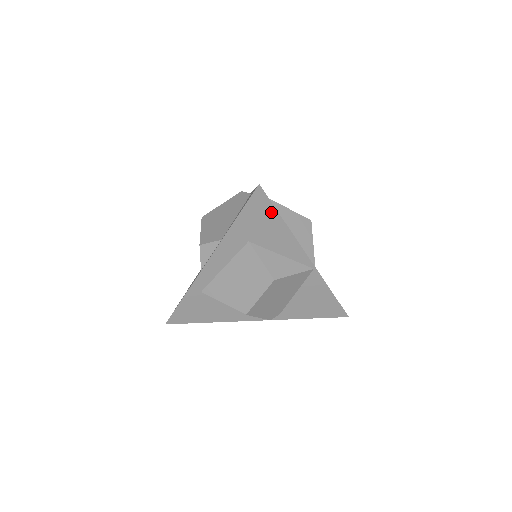
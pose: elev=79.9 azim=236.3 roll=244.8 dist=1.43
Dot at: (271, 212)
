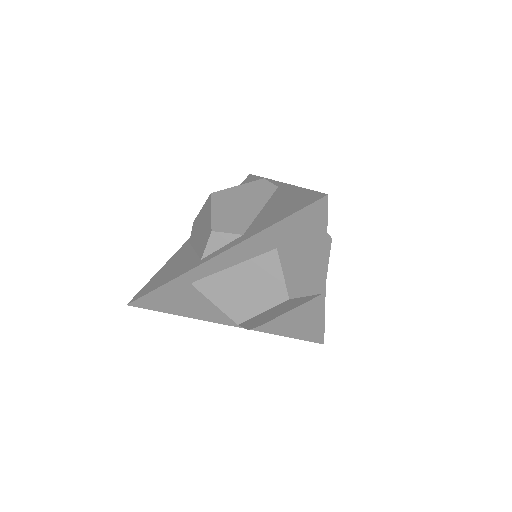
Dot at: (320, 227)
